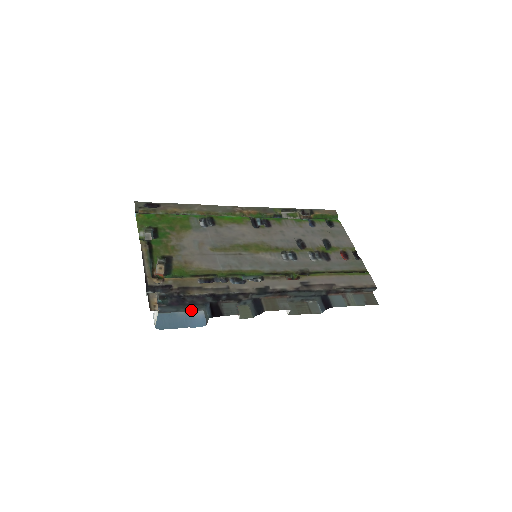
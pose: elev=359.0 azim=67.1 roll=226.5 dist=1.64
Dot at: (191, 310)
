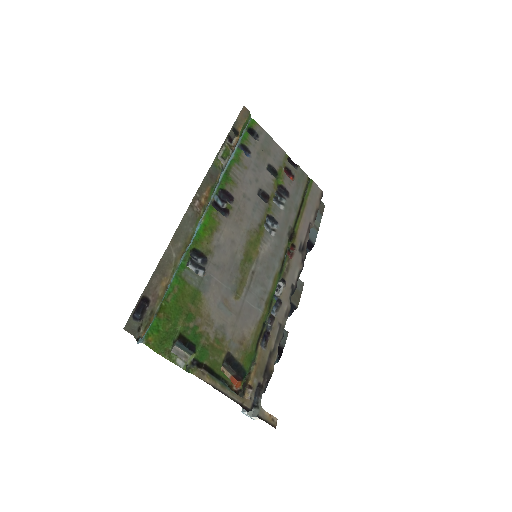
Dot at: occluded
